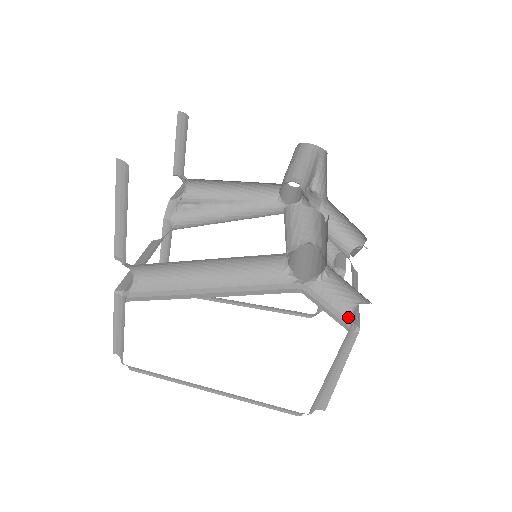
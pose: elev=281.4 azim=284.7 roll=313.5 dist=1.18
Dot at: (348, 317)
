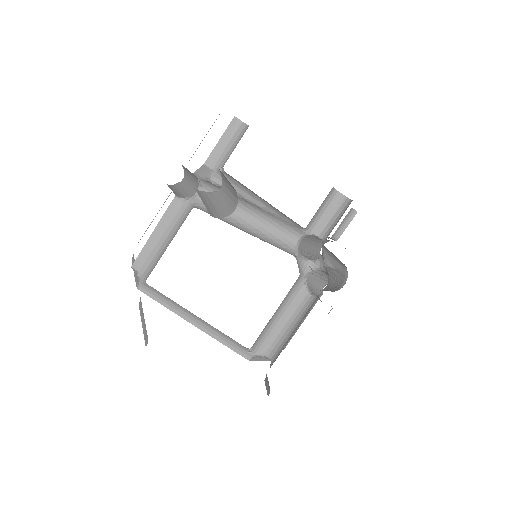
Dot at: occluded
